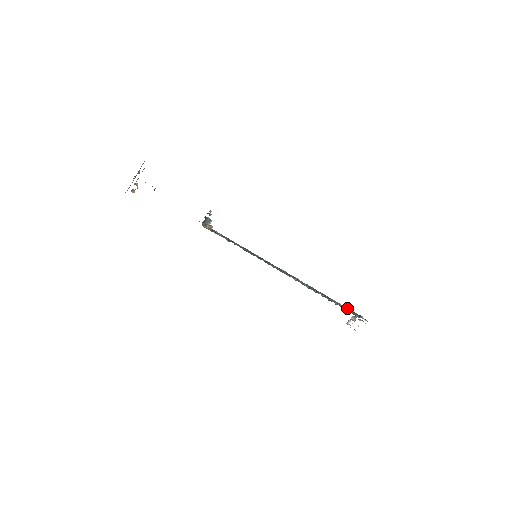
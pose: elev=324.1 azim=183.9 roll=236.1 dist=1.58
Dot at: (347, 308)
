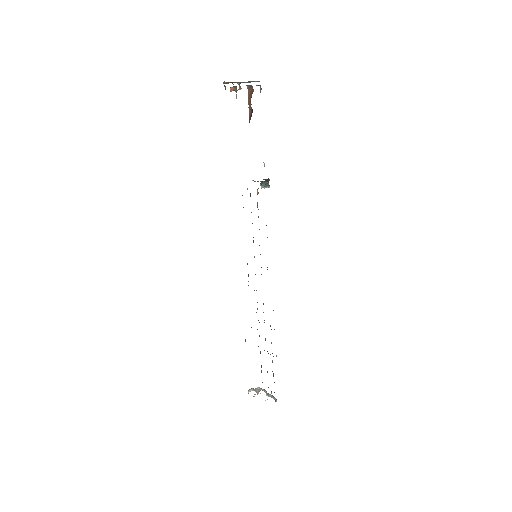
Dot at: occluded
